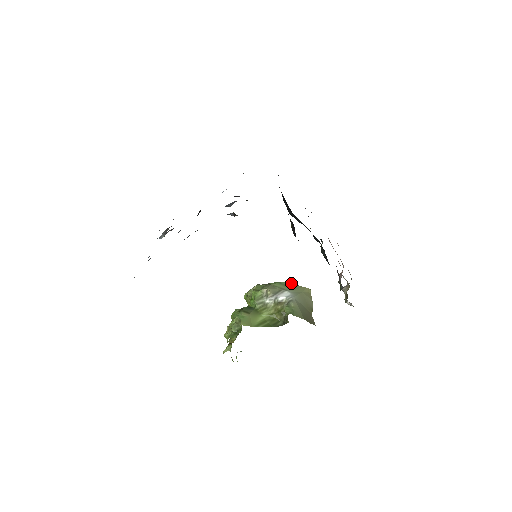
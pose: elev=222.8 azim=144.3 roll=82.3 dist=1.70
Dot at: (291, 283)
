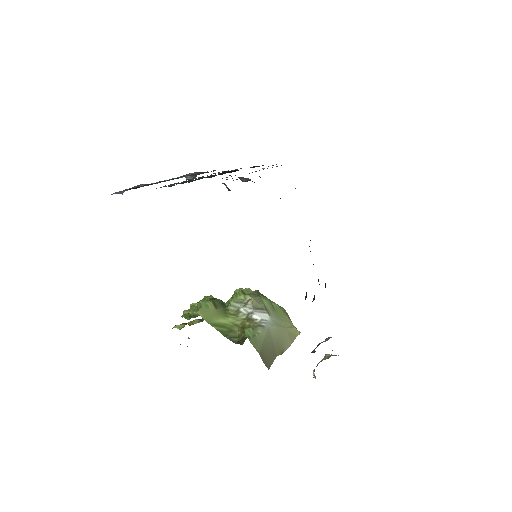
Dot at: (283, 311)
